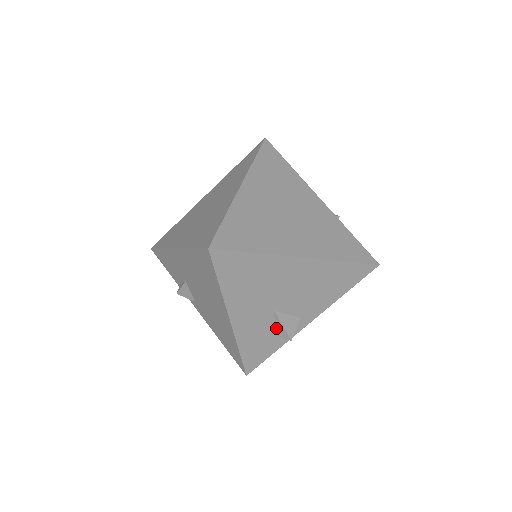
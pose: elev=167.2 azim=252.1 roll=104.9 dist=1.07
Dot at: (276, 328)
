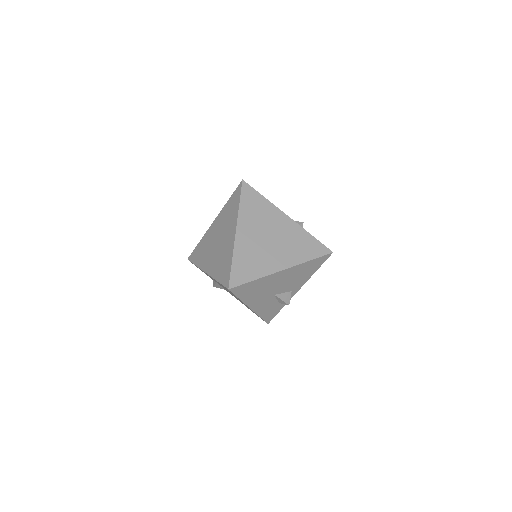
Dot at: (278, 301)
